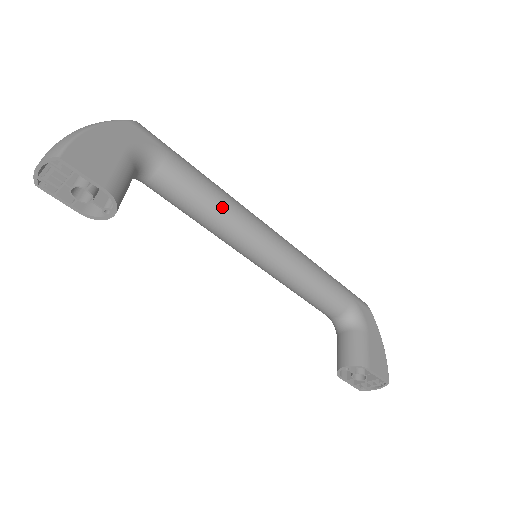
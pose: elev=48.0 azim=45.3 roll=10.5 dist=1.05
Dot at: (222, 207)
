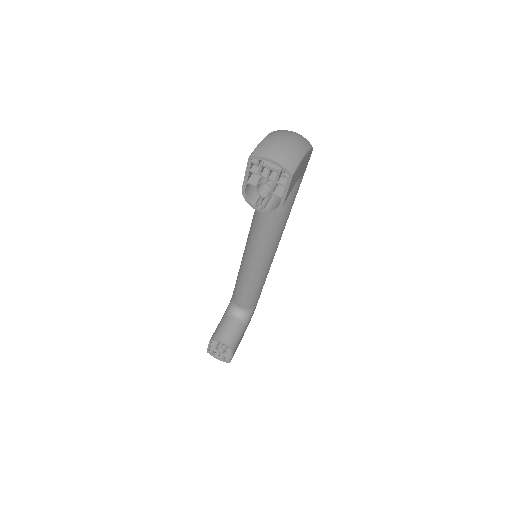
Dot at: (282, 226)
